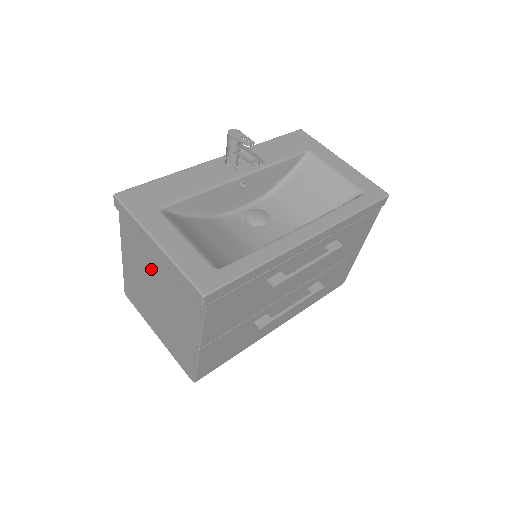
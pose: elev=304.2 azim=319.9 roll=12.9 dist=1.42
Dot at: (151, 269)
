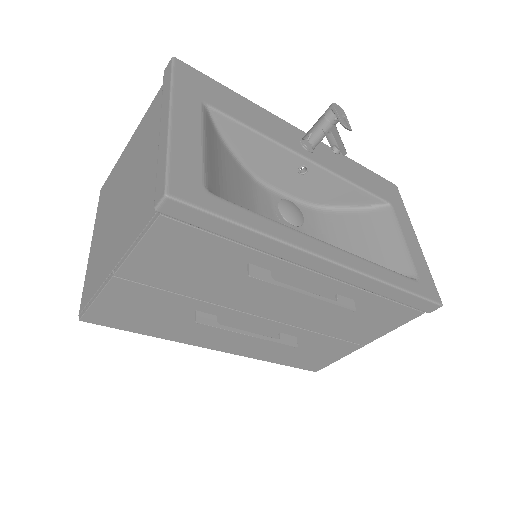
Dot at: (142, 158)
